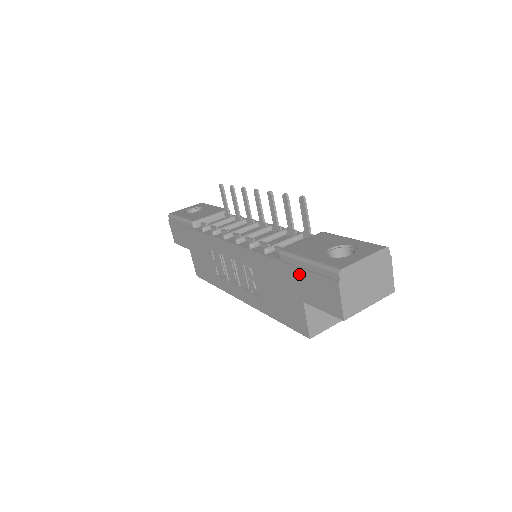
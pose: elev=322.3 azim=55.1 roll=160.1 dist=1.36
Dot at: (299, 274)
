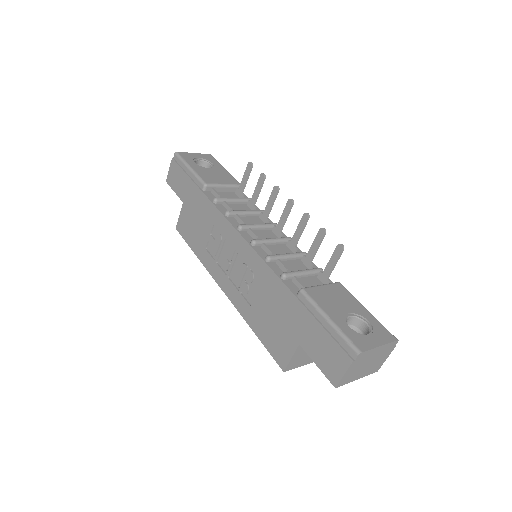
Dot at: (312, 323)
